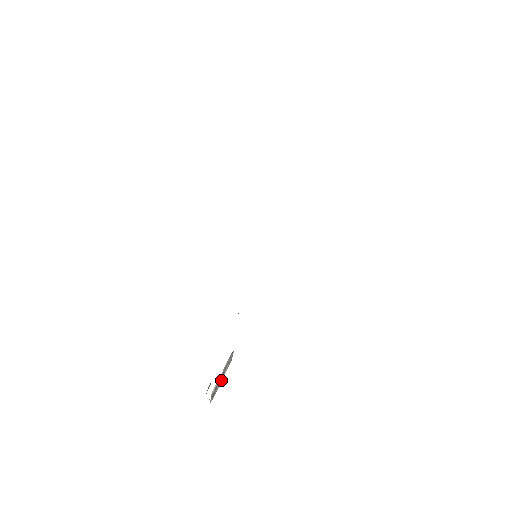
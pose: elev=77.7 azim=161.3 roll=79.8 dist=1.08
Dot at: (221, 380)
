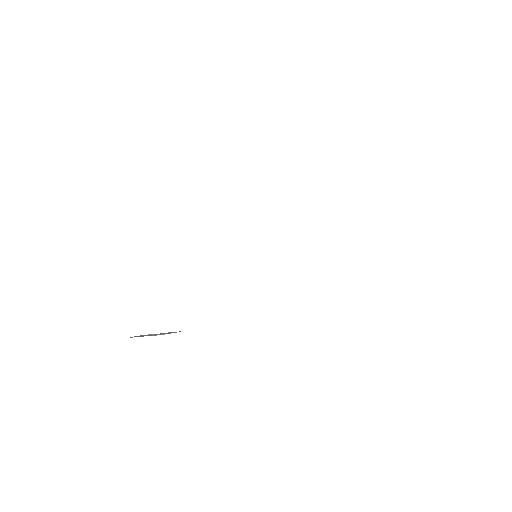
Dot at: (153, 335)
